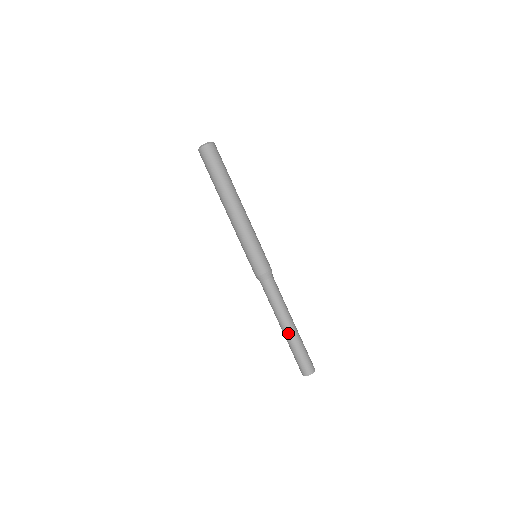
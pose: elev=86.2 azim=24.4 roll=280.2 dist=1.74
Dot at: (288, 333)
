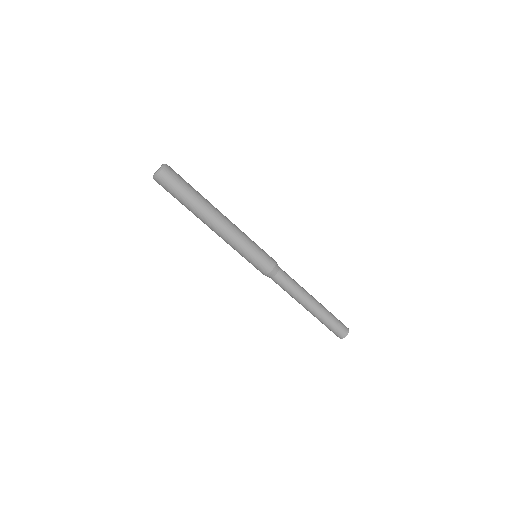
Dot at: (312, 312)
